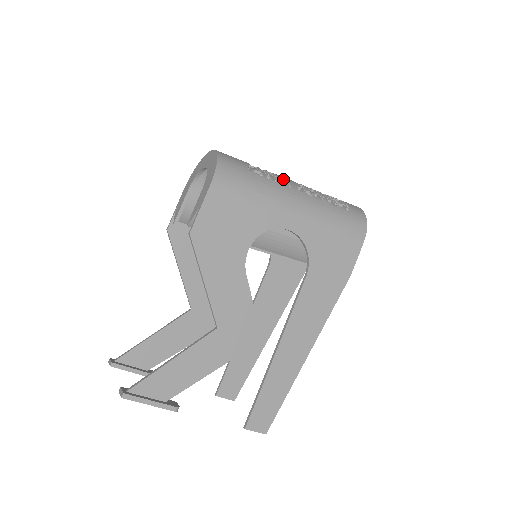
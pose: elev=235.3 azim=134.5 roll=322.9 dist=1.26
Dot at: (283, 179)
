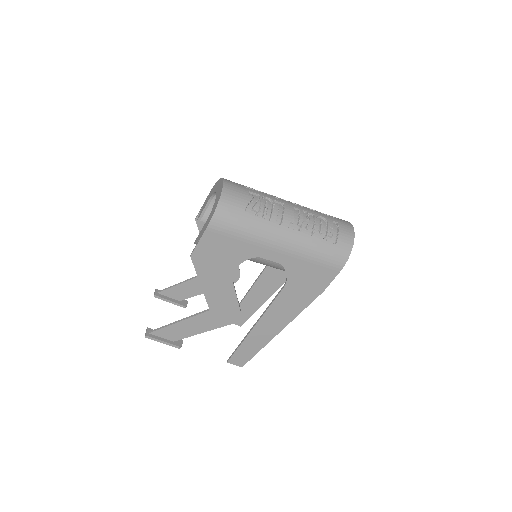
Dot at: (283, 209)
